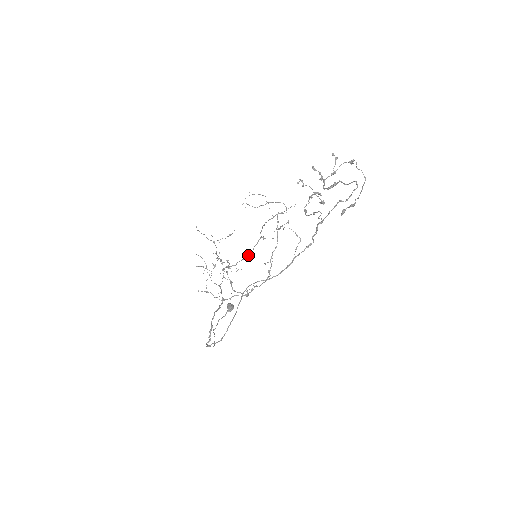
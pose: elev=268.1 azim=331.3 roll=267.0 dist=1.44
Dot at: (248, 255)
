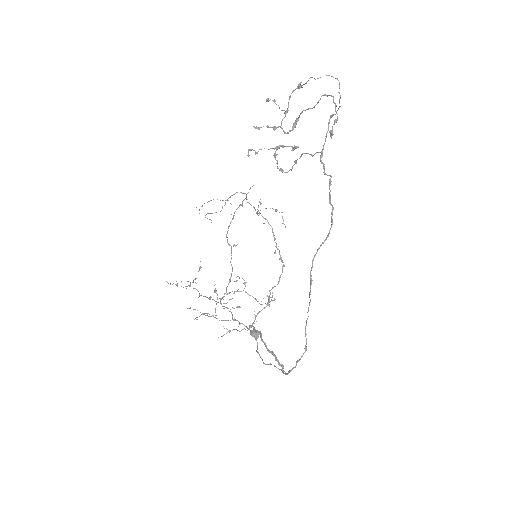
Dot at: (231, 274)
